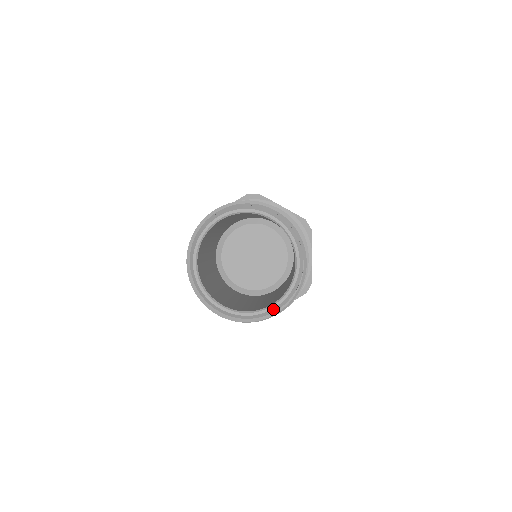
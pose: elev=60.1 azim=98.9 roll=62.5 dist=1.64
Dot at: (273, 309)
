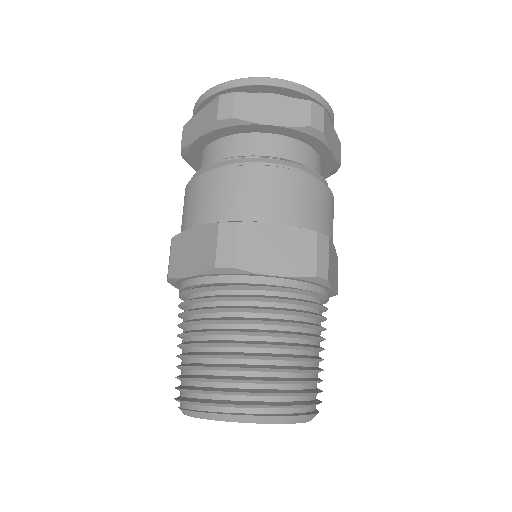
Dot at: occluded
